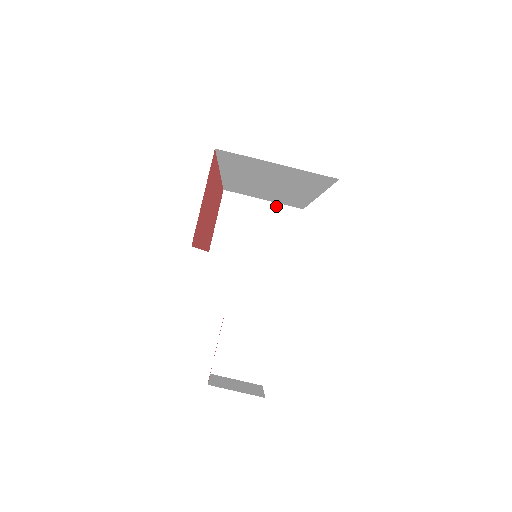
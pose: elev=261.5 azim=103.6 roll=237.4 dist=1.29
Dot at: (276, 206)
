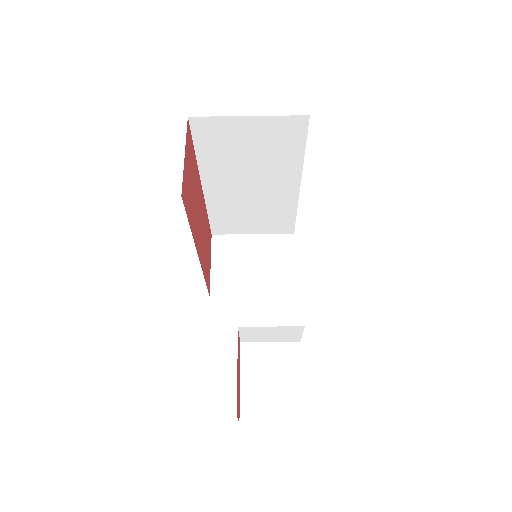
Dot at: (267, 237)
